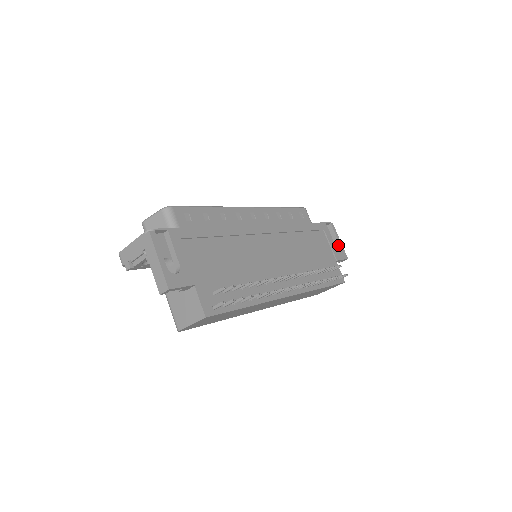
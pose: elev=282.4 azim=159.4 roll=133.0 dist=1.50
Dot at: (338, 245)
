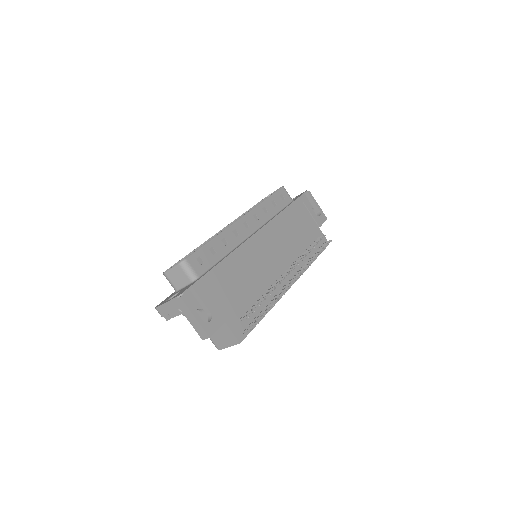
Dot at: (317, 210)
